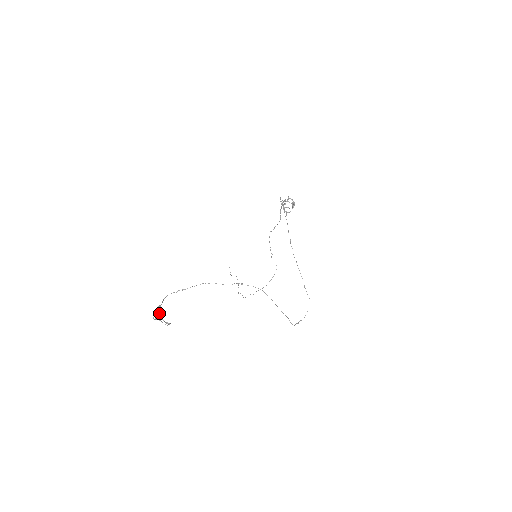
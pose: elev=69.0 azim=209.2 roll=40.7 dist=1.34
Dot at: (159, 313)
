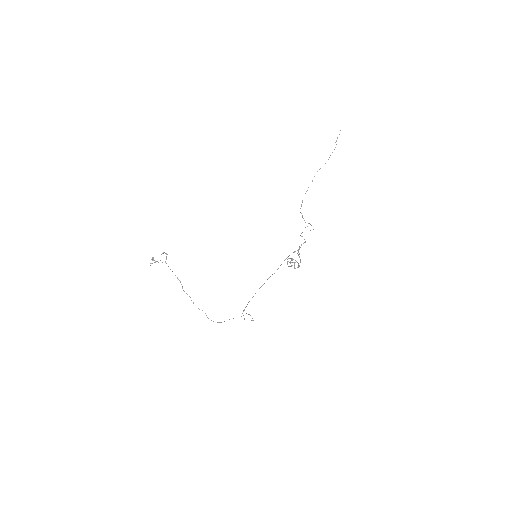
Dot at: occluded
